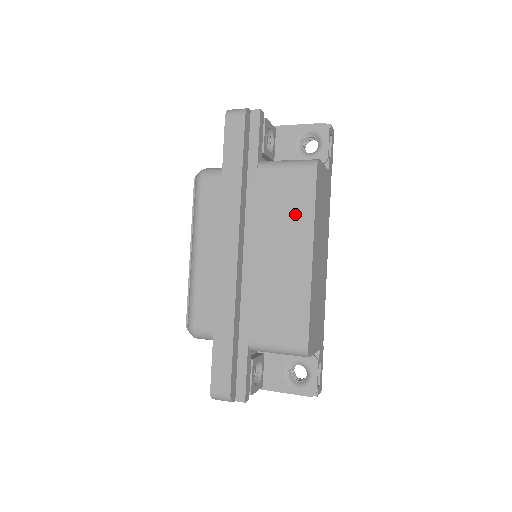
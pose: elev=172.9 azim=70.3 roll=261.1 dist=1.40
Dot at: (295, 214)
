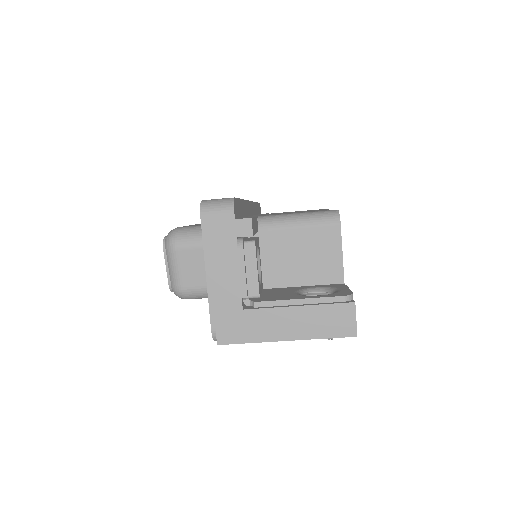
Dot at: occluded
